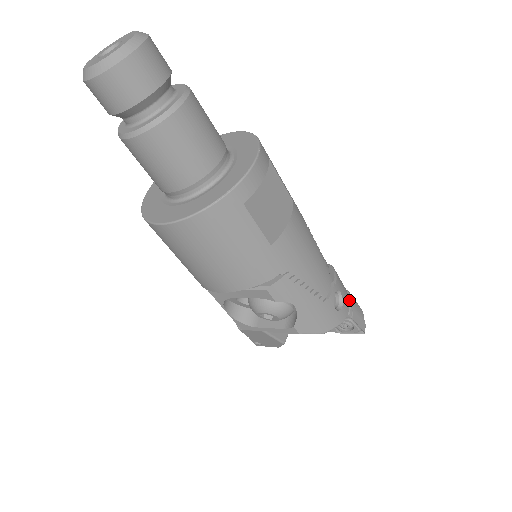
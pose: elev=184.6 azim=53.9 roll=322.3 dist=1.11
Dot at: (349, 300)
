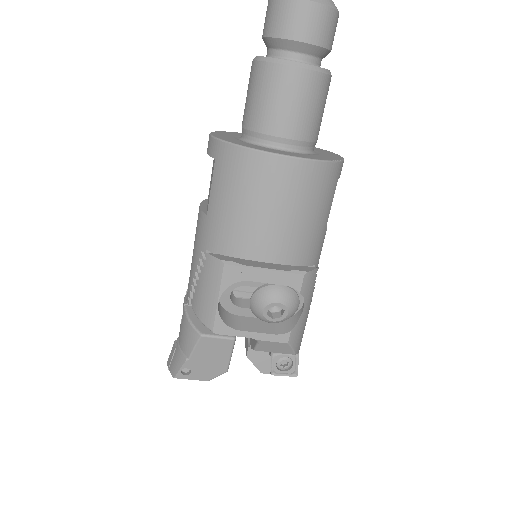
Dot at: occluded
